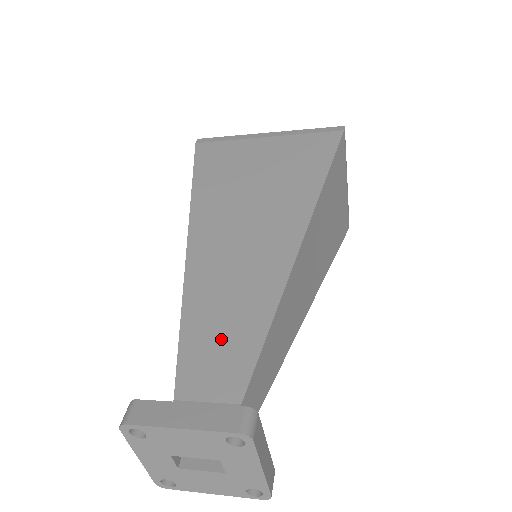
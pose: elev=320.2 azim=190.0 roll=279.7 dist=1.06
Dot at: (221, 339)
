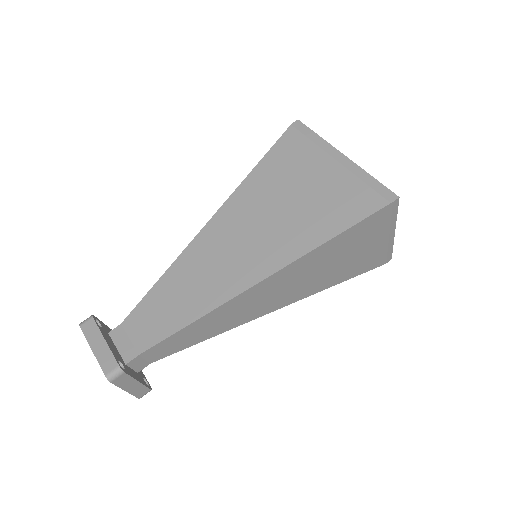
Dot at: (163, 311)
